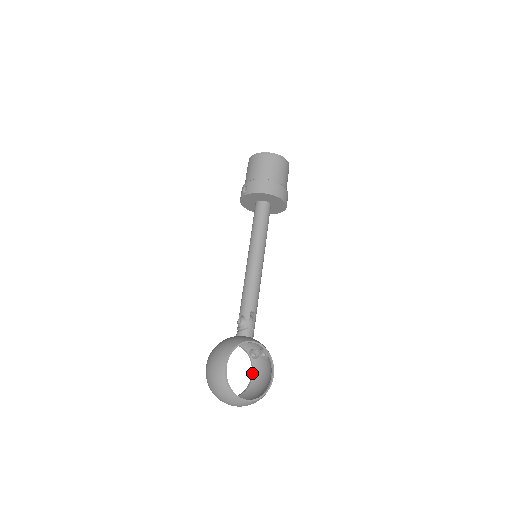
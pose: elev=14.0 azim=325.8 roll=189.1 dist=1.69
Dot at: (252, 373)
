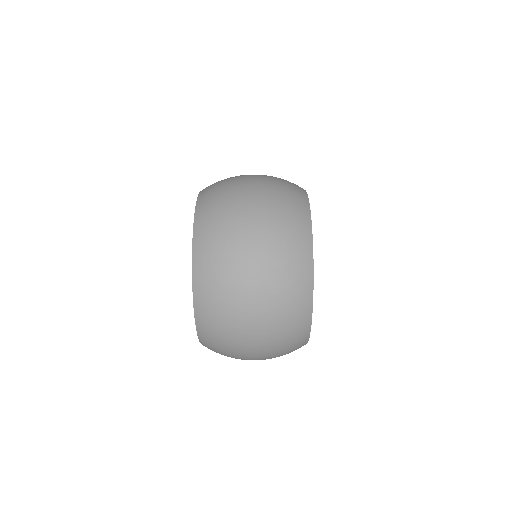
Dot at: occluded
